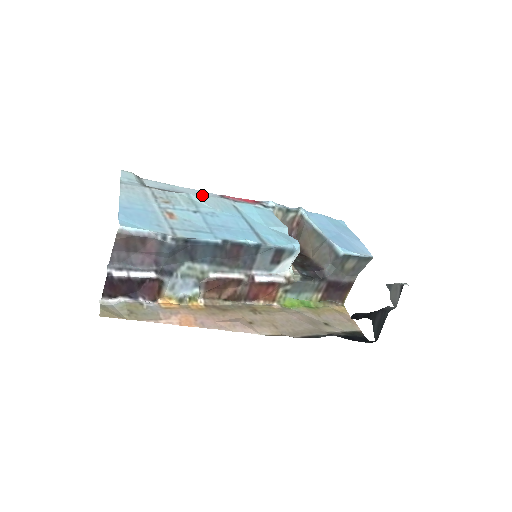
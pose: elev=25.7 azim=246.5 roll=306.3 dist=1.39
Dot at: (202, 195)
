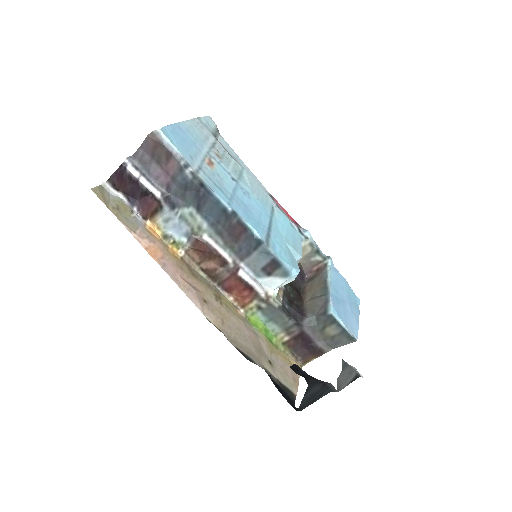
Dot at: (254, 179)
